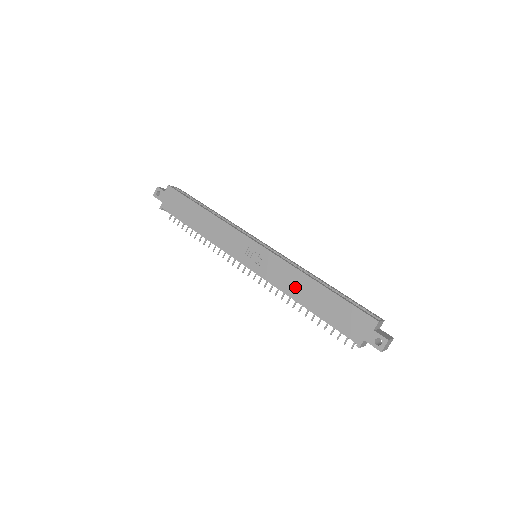
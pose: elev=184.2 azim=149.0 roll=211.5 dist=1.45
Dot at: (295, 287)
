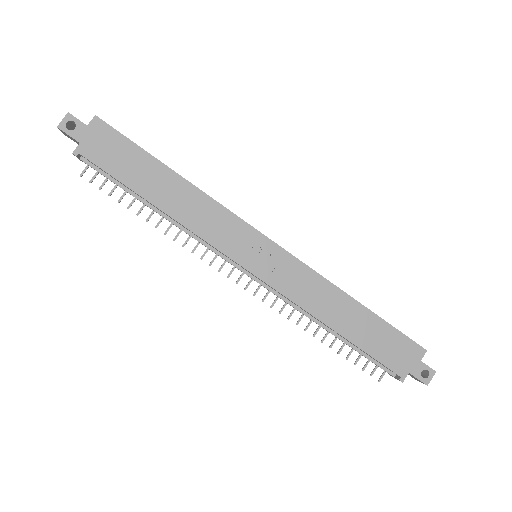
Dot at: (325, 305)
